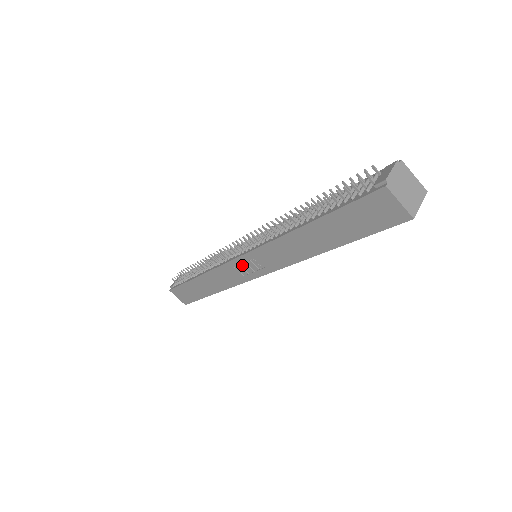
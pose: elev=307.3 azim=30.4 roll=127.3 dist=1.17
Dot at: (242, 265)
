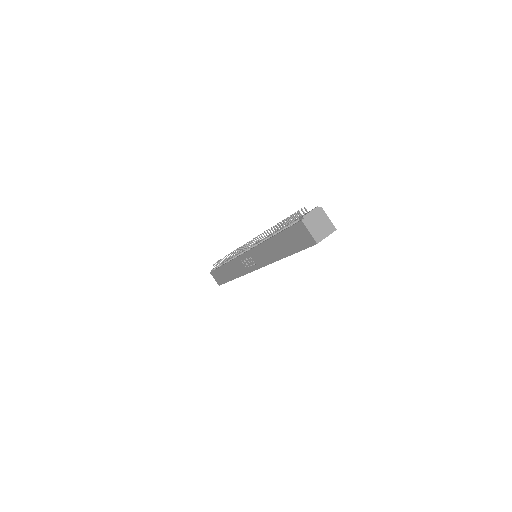
Dot at: (245, 260)
